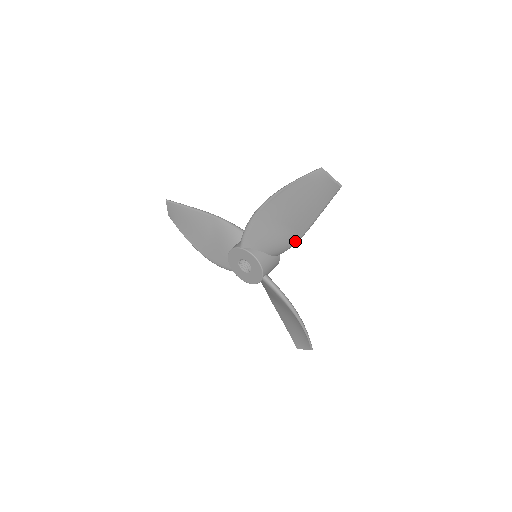
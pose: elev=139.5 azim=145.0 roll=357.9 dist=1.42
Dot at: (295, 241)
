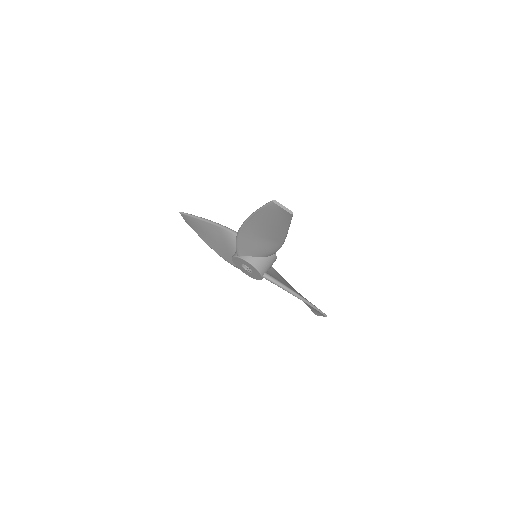
Dot at: (279, 246)
